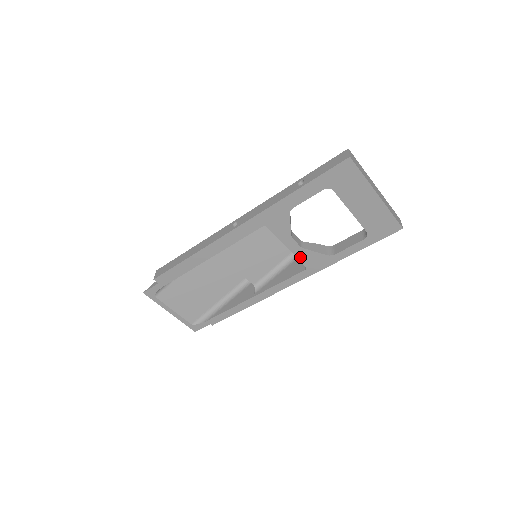
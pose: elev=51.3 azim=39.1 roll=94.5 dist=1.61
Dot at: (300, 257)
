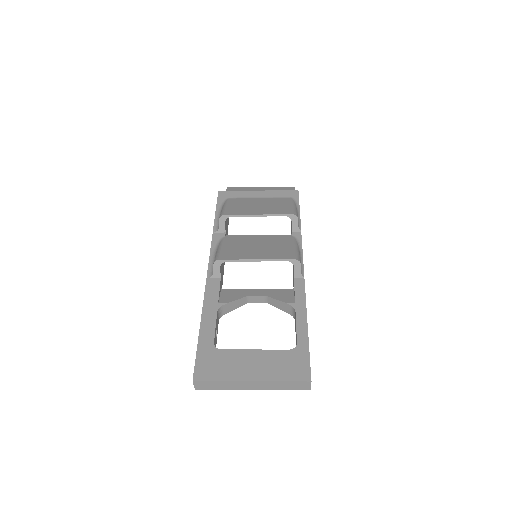
Dot at: occluded
